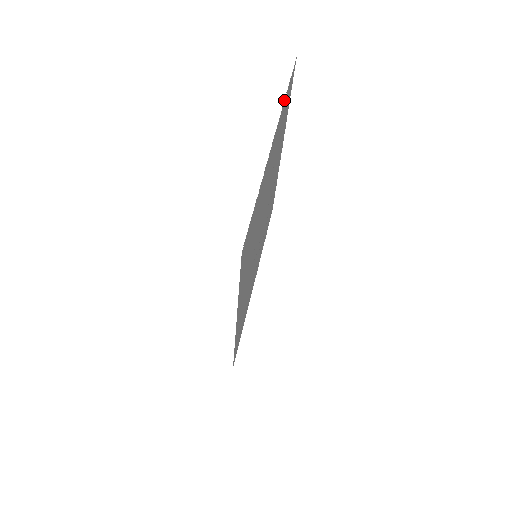
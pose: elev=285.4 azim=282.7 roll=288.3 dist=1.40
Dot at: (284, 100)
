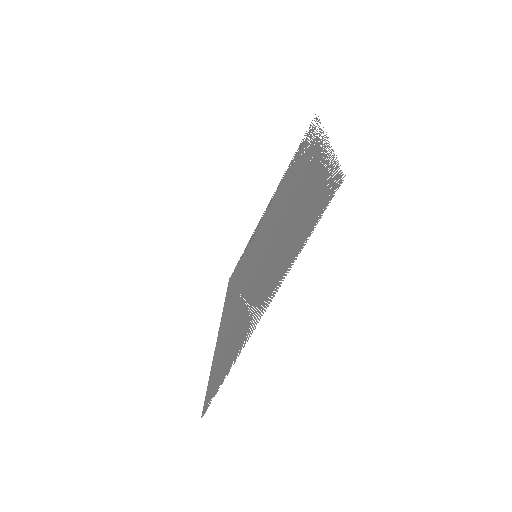
Dot at: occluded
